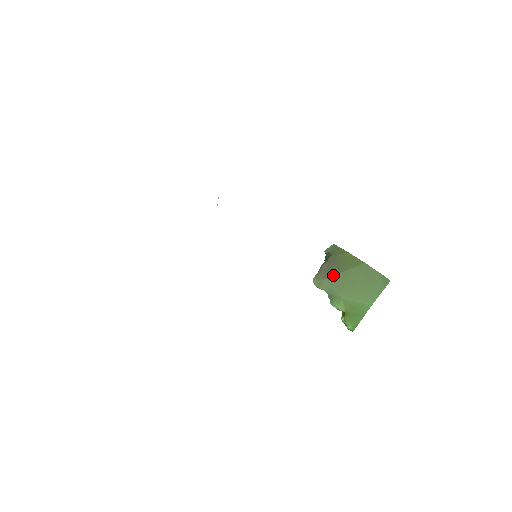
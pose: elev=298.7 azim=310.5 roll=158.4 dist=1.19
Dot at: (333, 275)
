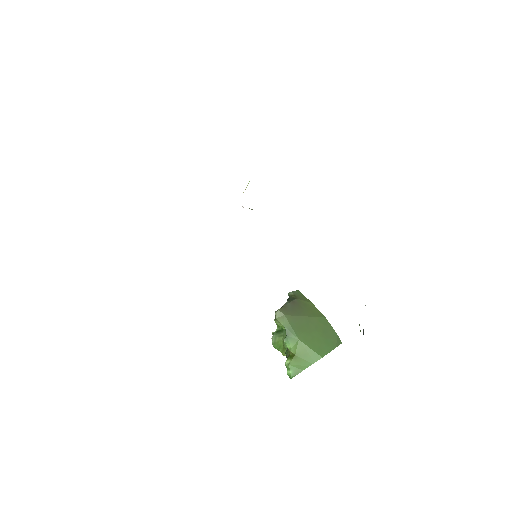
Dot at: (296, 315)
